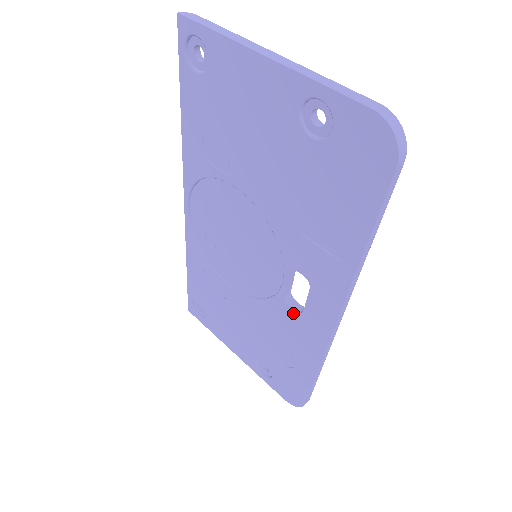
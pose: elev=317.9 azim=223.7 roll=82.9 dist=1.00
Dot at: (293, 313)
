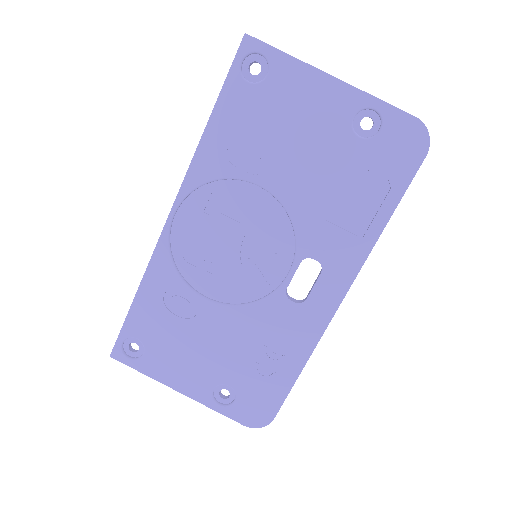
Dot at: (292, 306)
